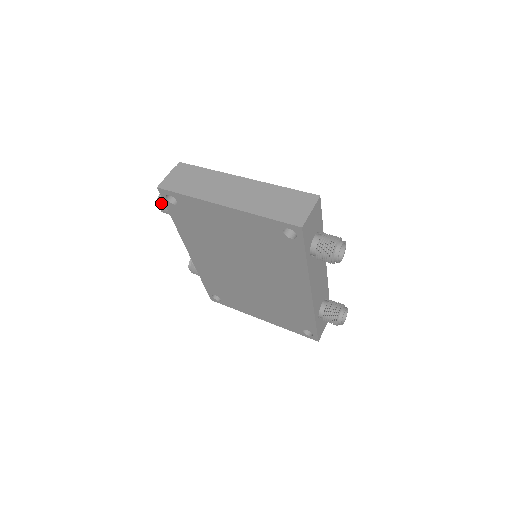
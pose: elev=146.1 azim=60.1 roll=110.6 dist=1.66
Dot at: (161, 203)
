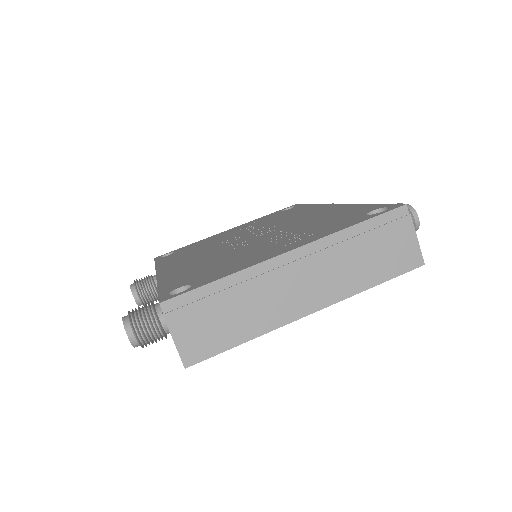
Dot at: (145, 345)
